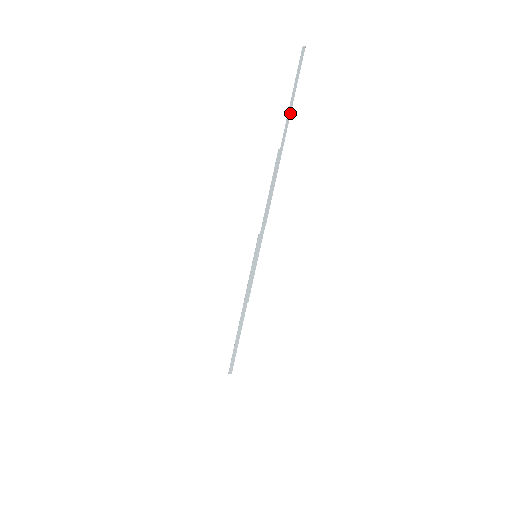
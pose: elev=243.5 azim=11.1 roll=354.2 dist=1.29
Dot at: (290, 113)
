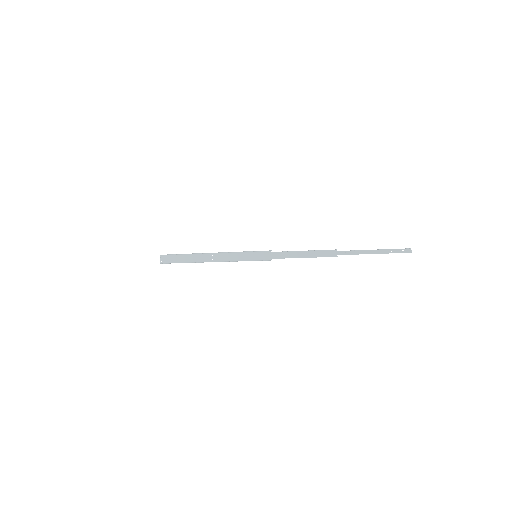
Dot at: occluded
